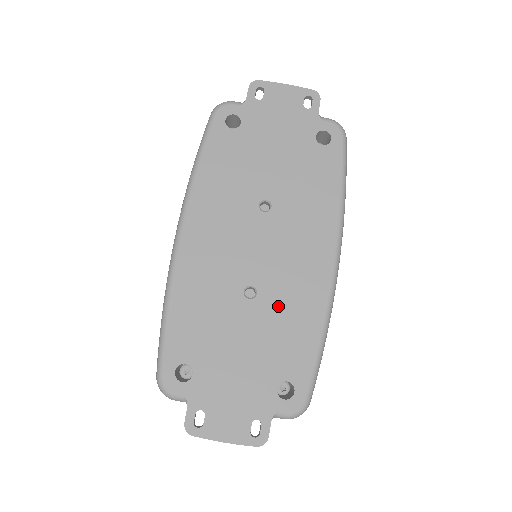
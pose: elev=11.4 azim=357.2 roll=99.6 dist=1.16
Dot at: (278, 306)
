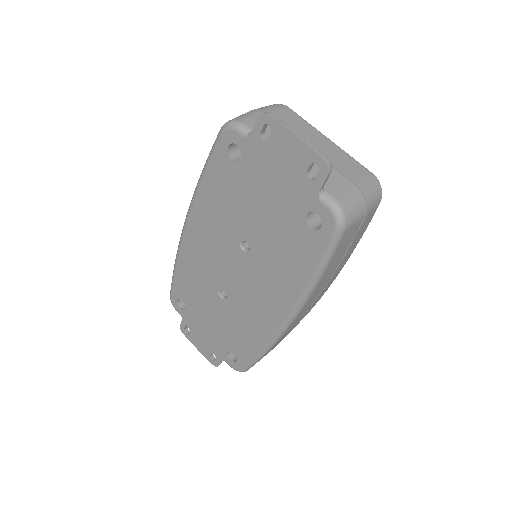
Dot at: (238, 315)
